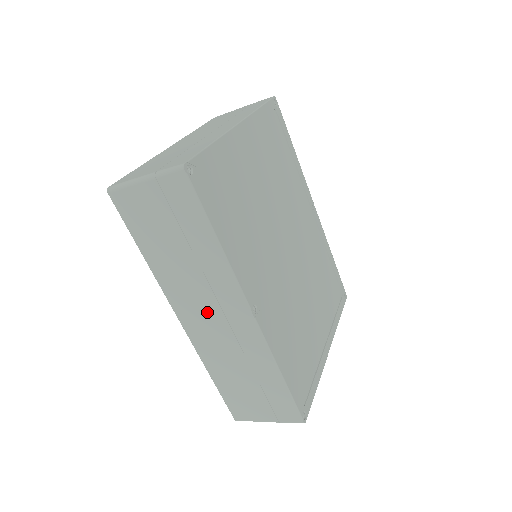
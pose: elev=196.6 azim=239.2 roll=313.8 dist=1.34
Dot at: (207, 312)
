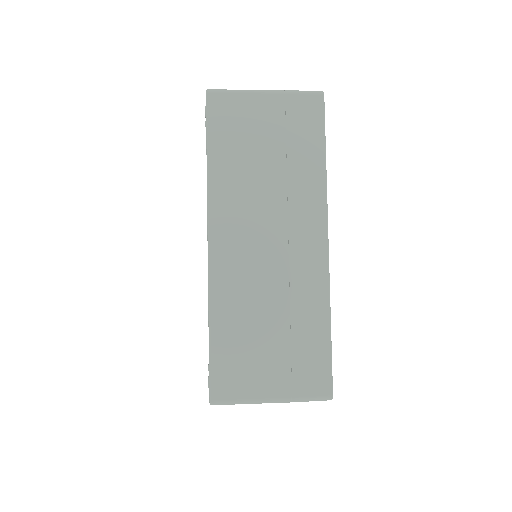
Dot at: occluded
